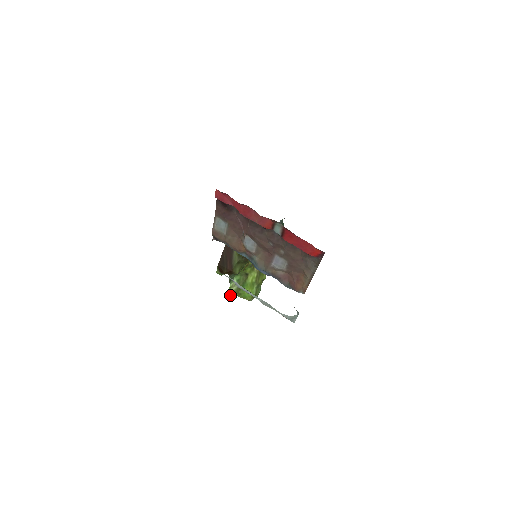
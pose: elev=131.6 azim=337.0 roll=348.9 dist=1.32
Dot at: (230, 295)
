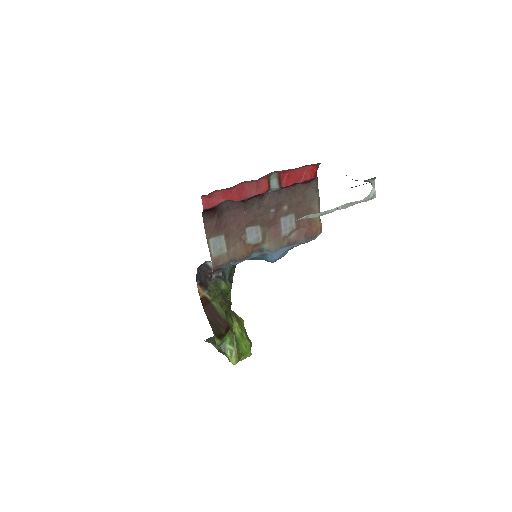
Dot at: occluded
